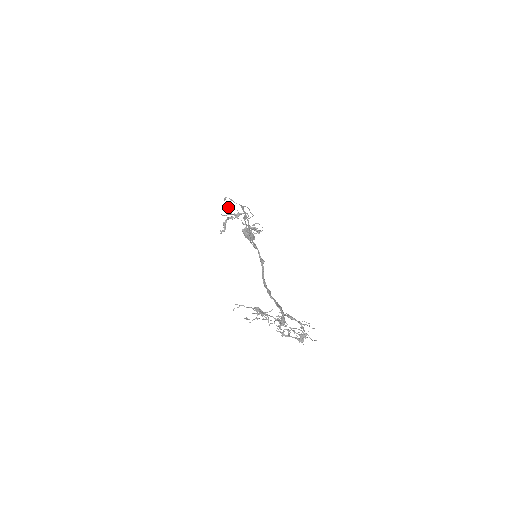
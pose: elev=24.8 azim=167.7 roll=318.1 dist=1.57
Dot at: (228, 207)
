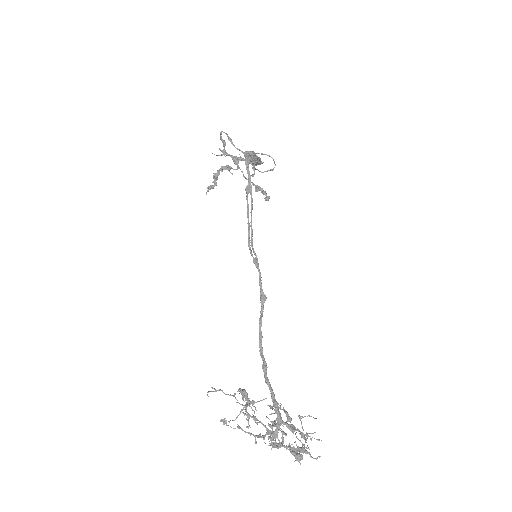
Dot at: (225, 144)
